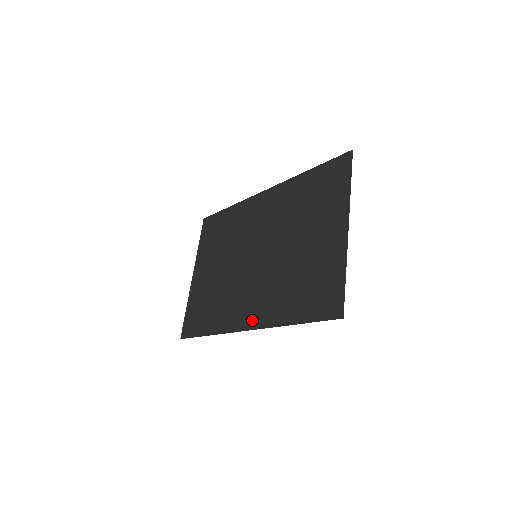
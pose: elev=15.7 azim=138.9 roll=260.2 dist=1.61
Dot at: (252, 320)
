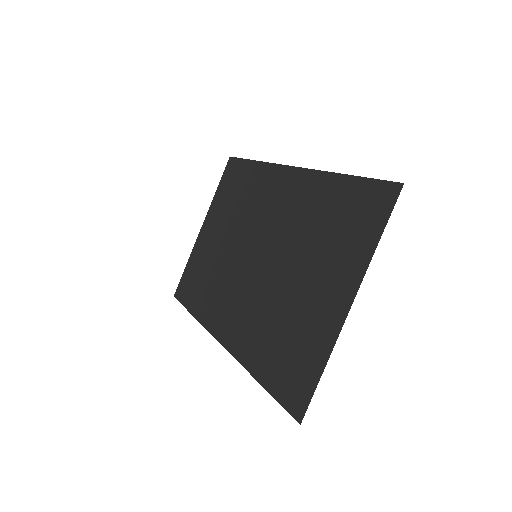
Dot at: (228, 336)
